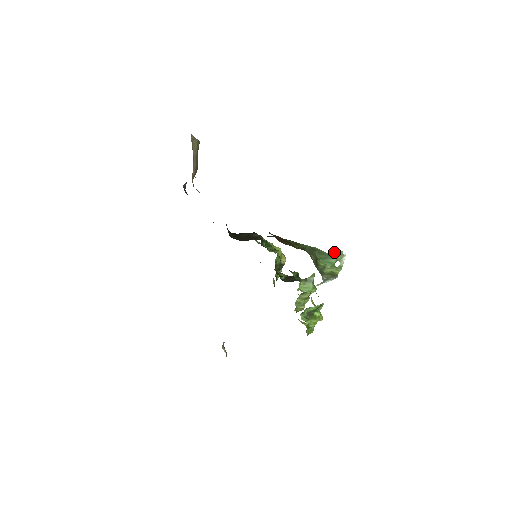
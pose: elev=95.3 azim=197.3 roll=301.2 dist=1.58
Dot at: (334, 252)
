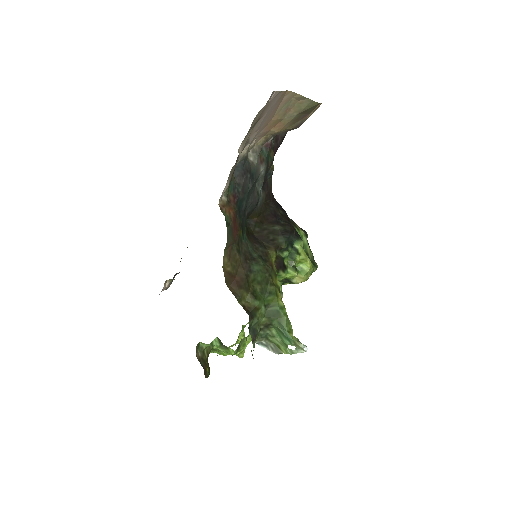
Dot at: (295, 338)
